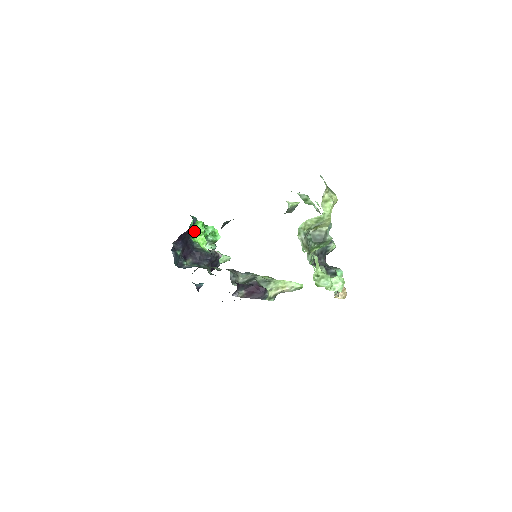
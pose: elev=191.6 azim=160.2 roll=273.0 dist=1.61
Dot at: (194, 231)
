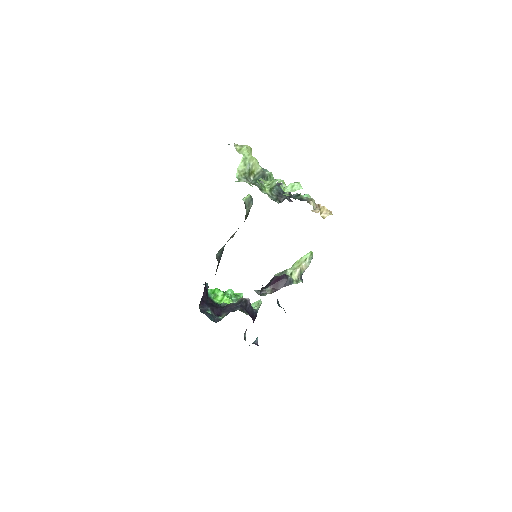
Dot at: (216, 299)
